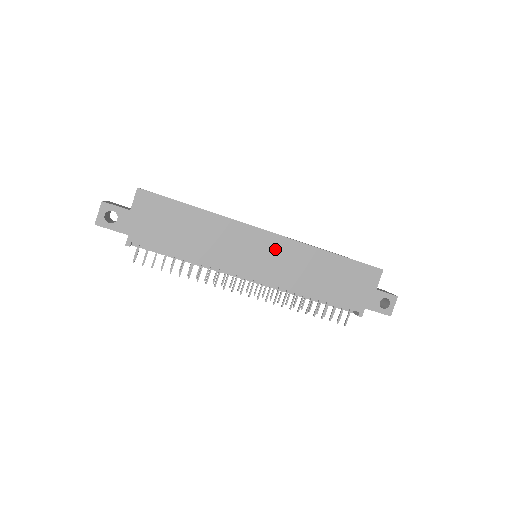
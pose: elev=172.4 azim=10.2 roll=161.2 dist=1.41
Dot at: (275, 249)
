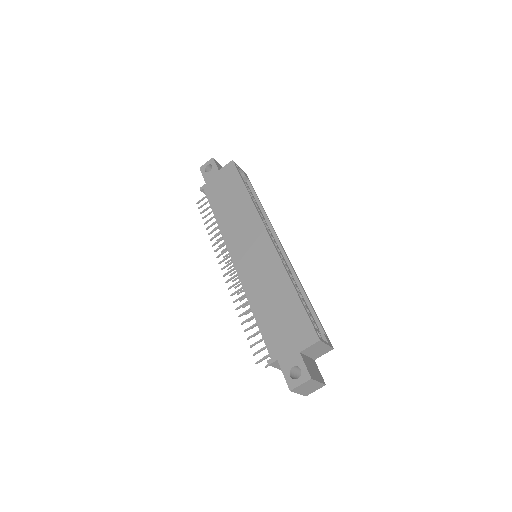
Dot at: (262, 252)
